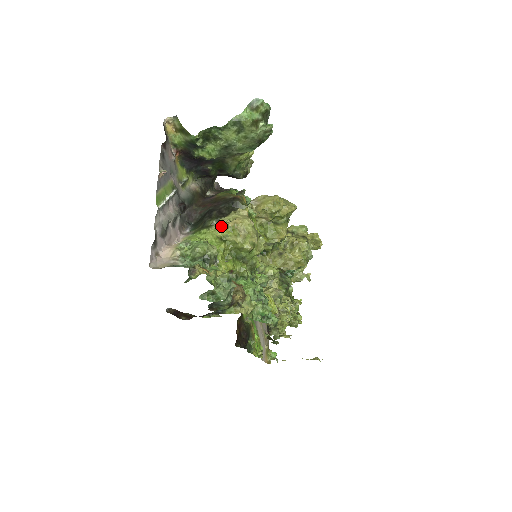
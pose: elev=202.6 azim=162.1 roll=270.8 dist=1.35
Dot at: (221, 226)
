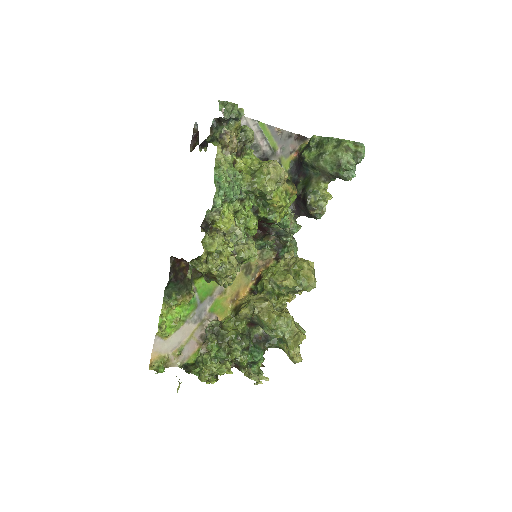
Dot at: occluded
